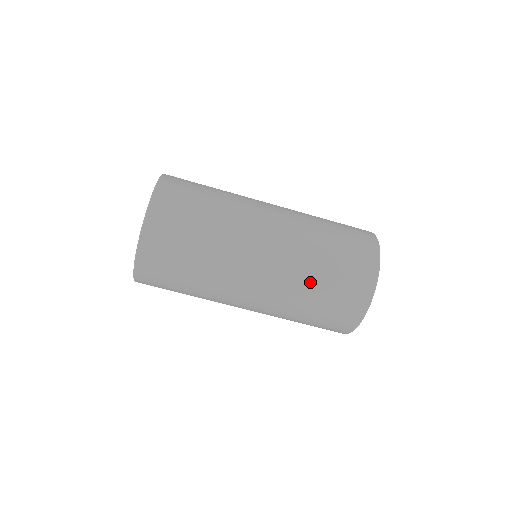
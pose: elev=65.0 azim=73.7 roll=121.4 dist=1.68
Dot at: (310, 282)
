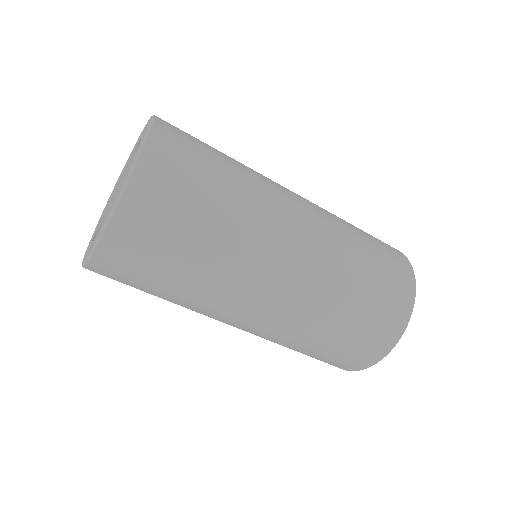
Dot at: (288, 347)
